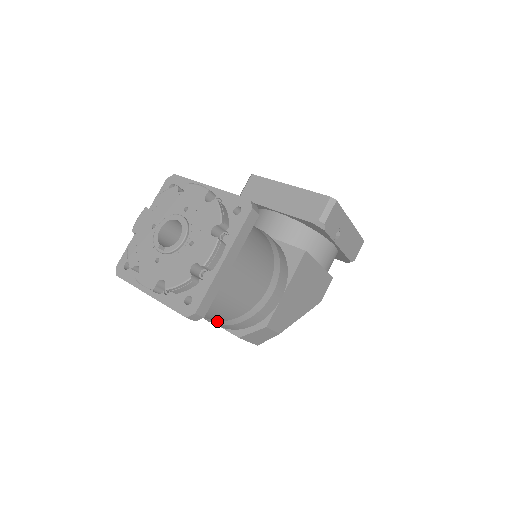
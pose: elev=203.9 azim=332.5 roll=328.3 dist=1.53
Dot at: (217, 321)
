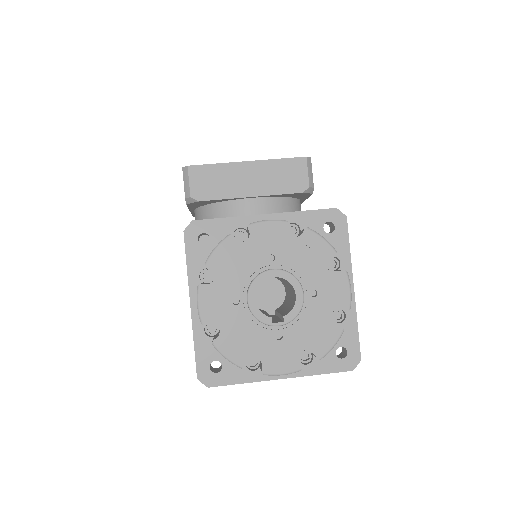
Dot at: occluded
